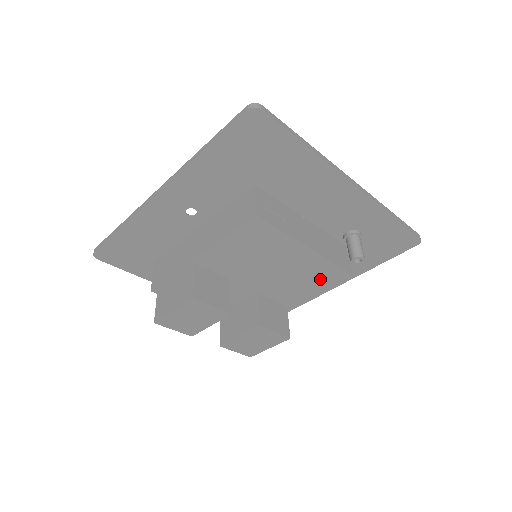
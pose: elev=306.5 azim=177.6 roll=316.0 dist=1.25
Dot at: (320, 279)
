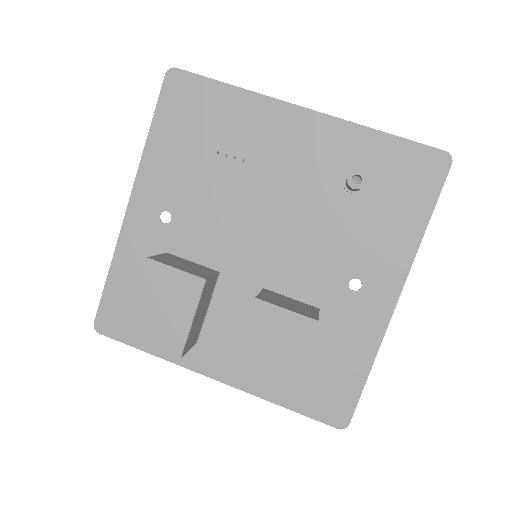
Dot at: (327, 229)
